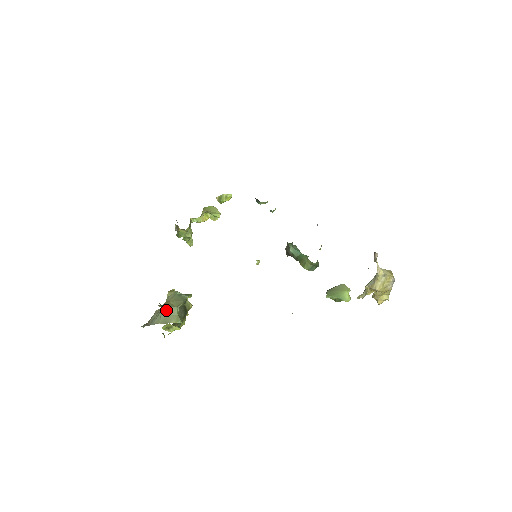
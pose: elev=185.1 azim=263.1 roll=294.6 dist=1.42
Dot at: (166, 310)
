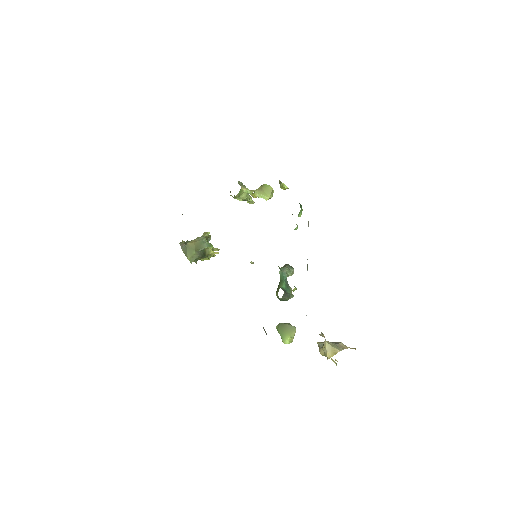
Dot at: (188, 247)
